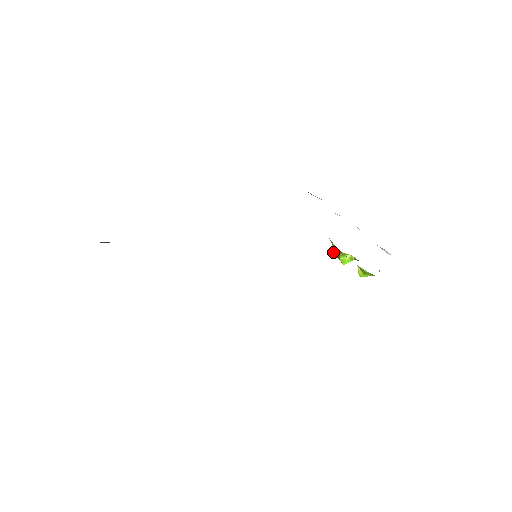
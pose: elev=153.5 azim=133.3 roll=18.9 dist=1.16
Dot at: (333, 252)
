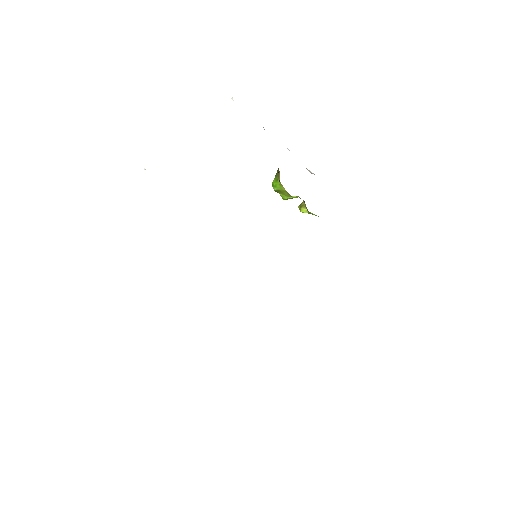
Dot at: (272, 186)
